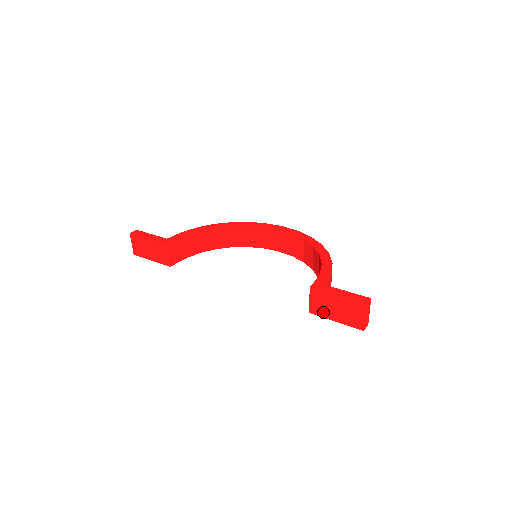
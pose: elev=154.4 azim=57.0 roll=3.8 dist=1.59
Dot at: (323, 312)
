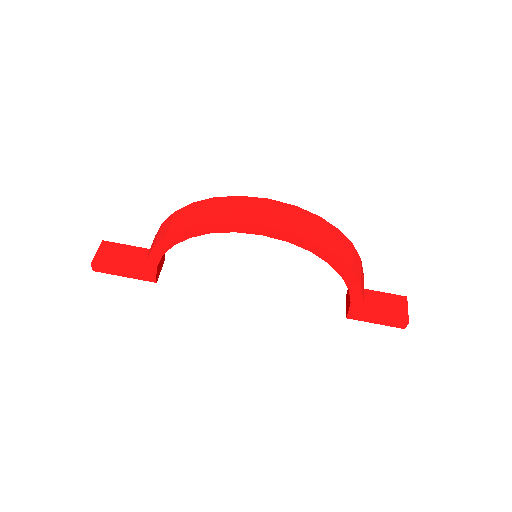
Dot at: occluded
